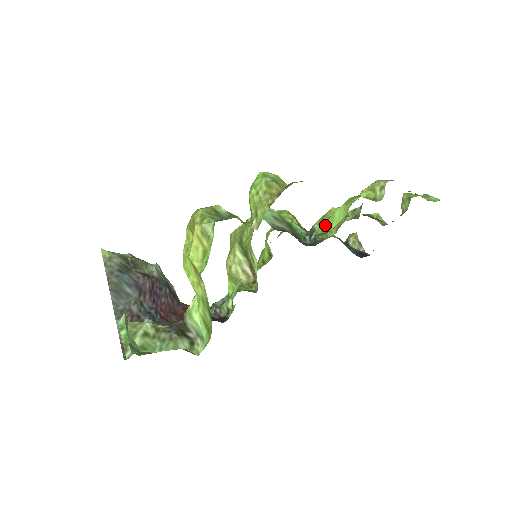
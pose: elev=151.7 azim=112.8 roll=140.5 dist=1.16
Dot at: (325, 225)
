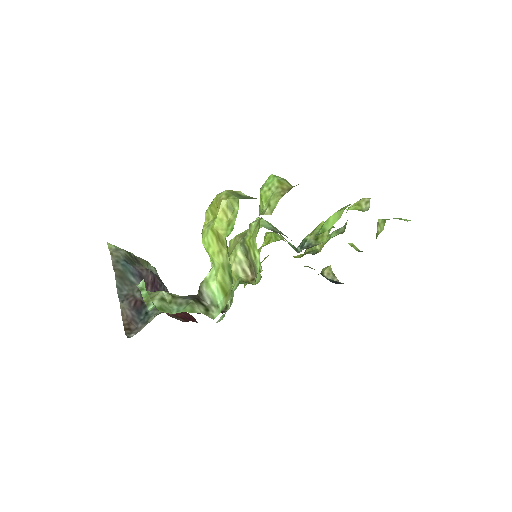
Dot at: (320, 228)
